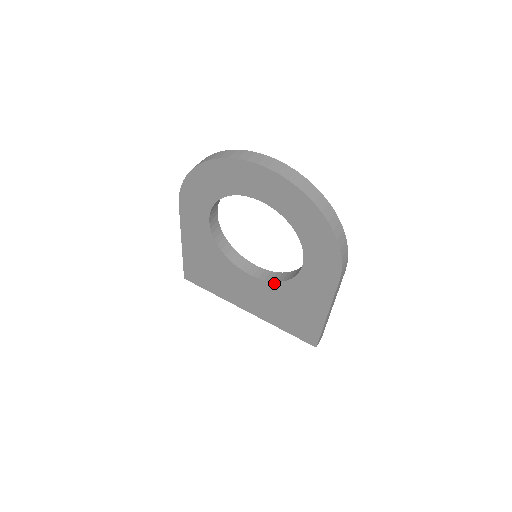
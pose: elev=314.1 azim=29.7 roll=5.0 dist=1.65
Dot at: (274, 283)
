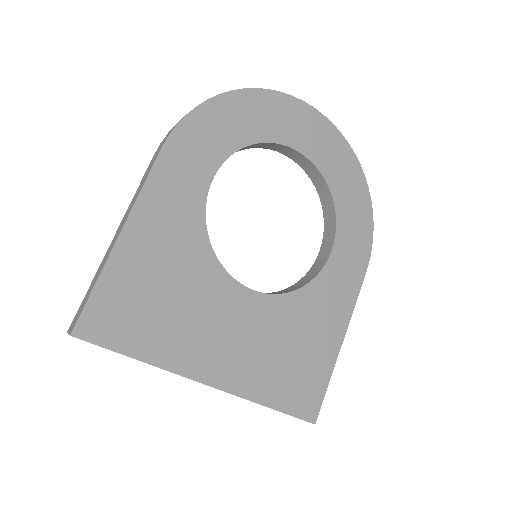
Dot at: (283, 296)
